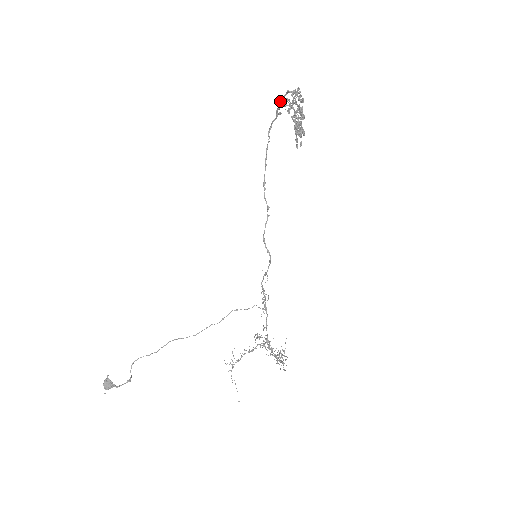
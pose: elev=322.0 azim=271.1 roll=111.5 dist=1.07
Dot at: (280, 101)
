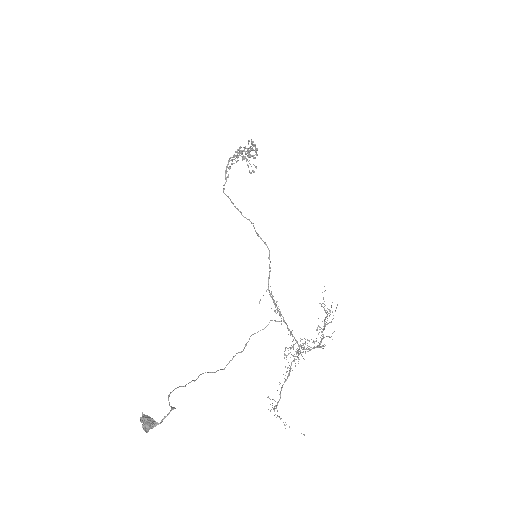
Dot at: occluded
